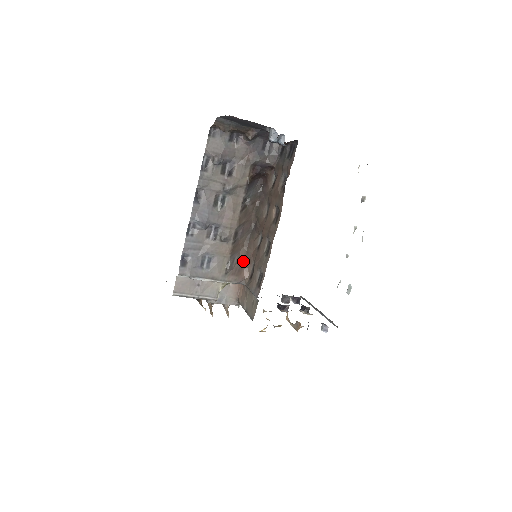
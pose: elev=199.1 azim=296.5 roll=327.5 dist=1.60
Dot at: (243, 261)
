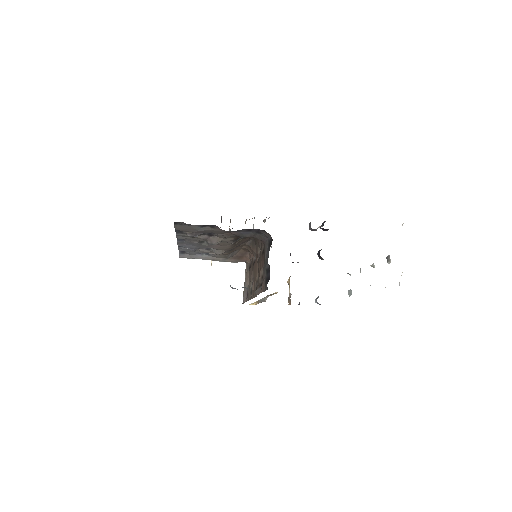
Dot at: (245, 251)
